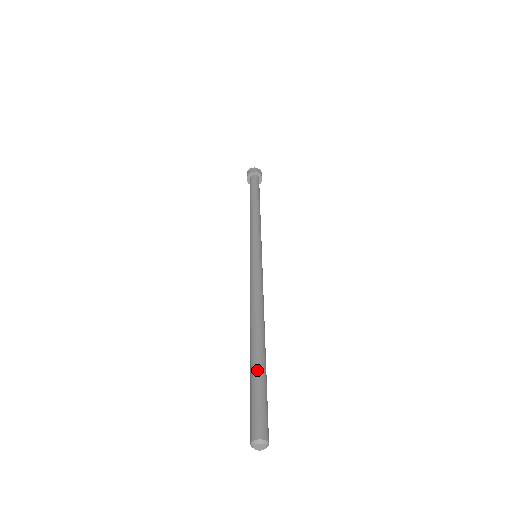
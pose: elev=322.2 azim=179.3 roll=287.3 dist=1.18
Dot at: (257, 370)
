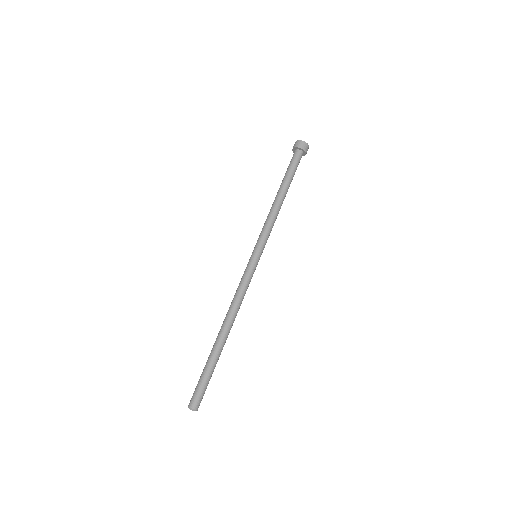
Dot at: (209, 363)
